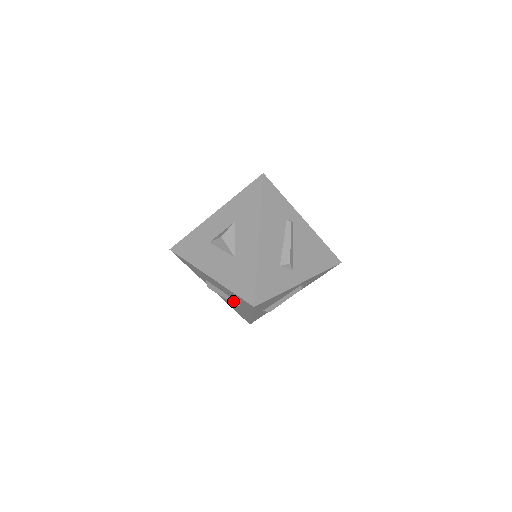
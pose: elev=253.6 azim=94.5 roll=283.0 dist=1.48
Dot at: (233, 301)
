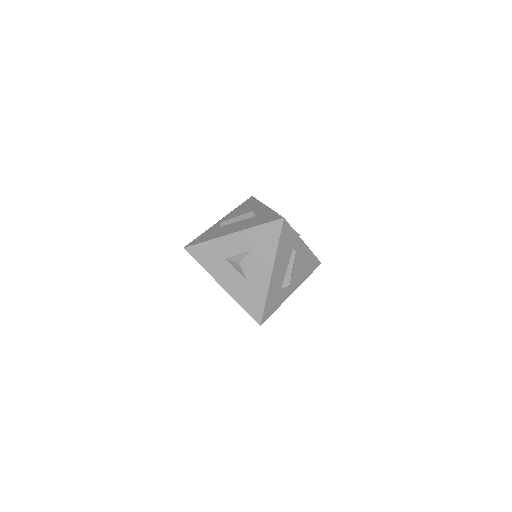
Dot at: occluded
